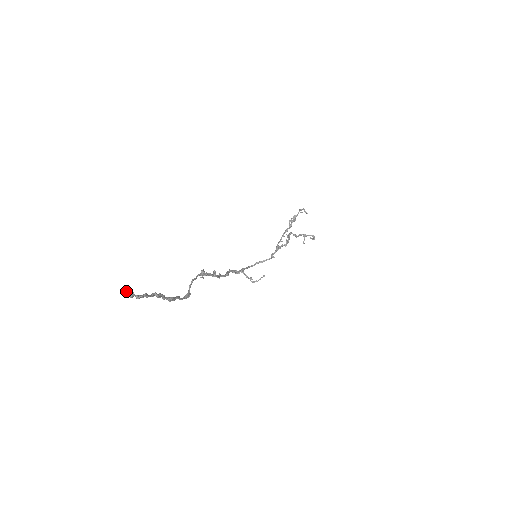
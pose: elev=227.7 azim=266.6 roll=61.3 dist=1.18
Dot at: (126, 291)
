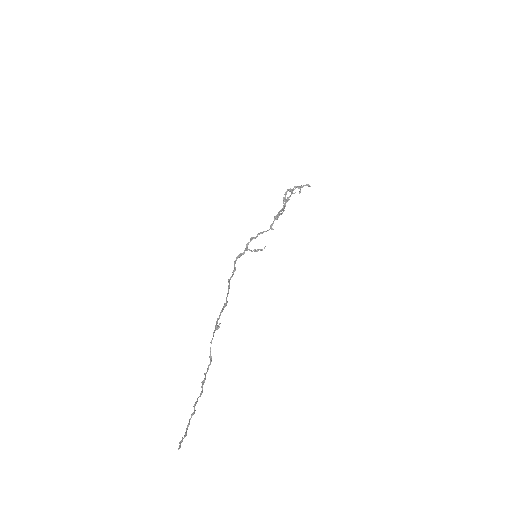
Dot at: occluded
